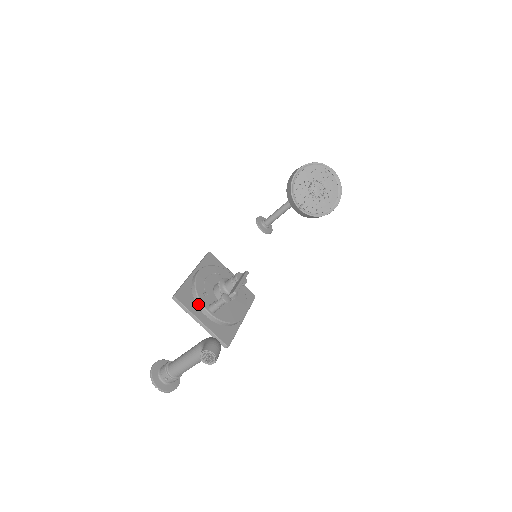
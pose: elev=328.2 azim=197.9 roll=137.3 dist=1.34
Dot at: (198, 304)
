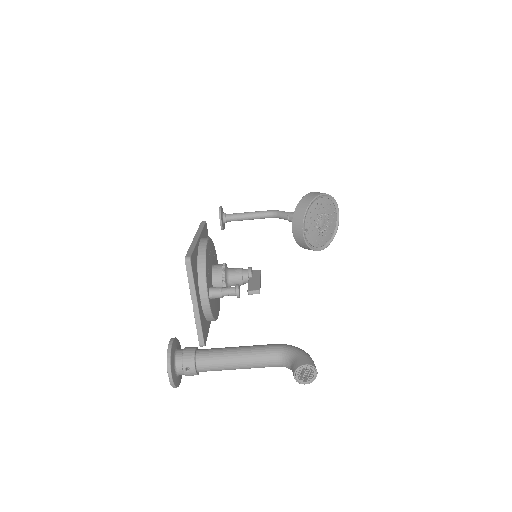
Dot at: (201, 280)
